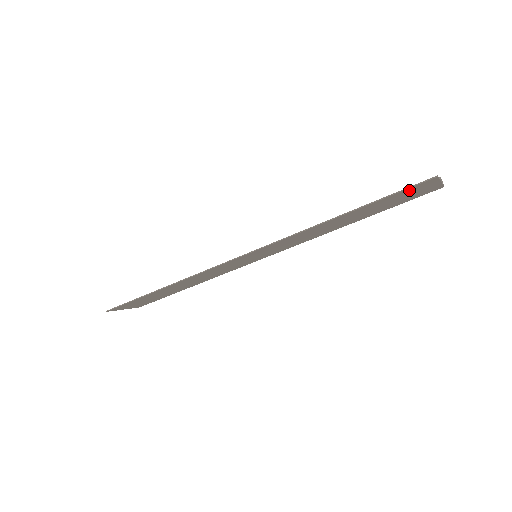
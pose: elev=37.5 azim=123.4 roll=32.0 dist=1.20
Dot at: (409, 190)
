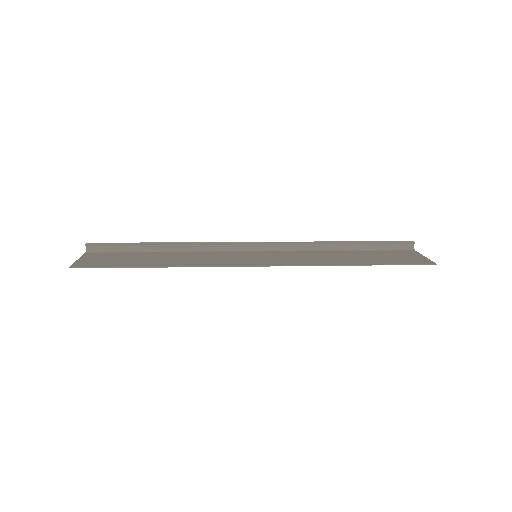
Dot at: (411, 262)
